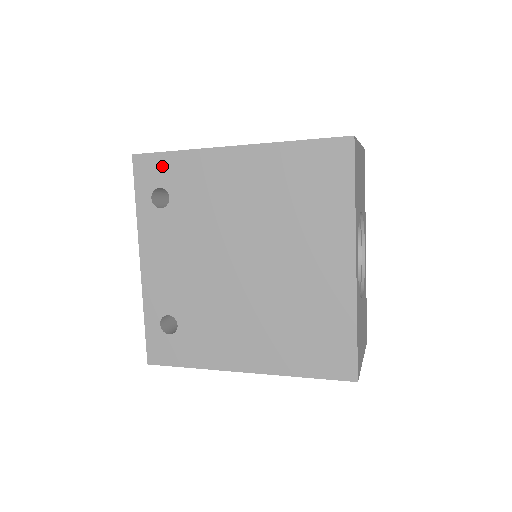
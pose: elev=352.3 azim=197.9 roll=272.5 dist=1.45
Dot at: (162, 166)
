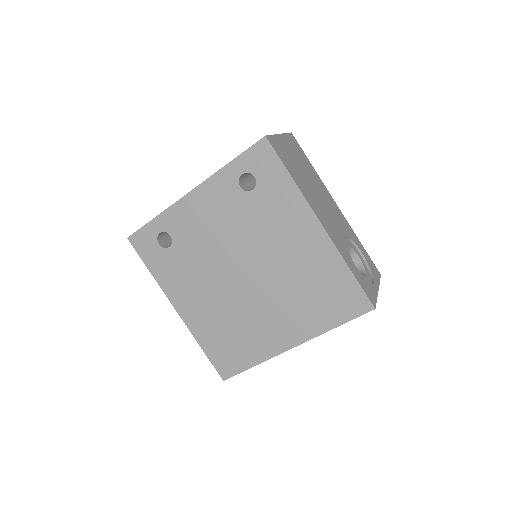
Dot at: (272, 170)
